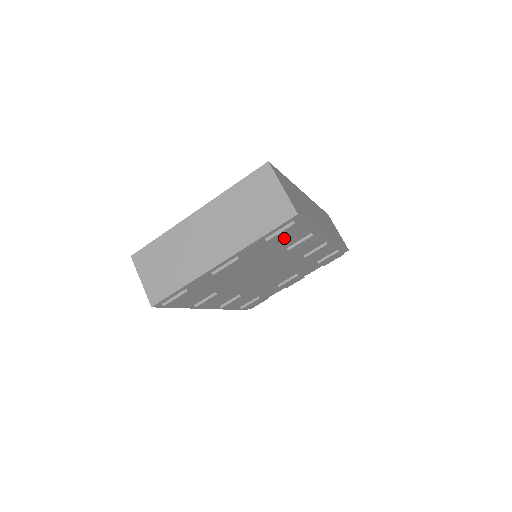
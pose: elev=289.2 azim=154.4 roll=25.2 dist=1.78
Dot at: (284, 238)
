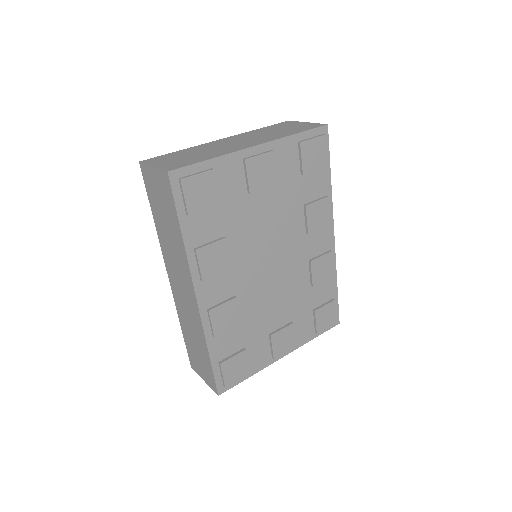
Dot at: (311, 161)
